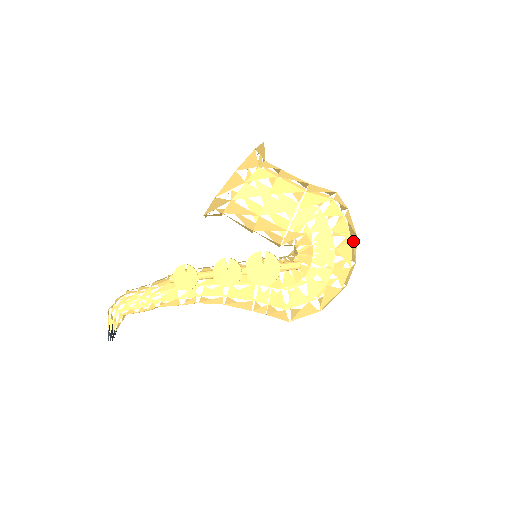
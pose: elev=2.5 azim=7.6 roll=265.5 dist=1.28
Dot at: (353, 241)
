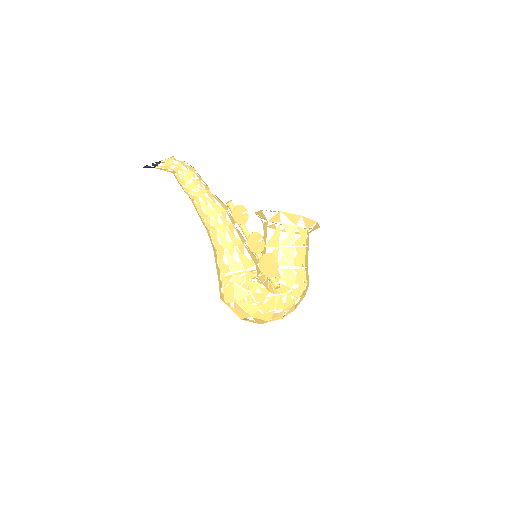
Dot at: (293, 310)
